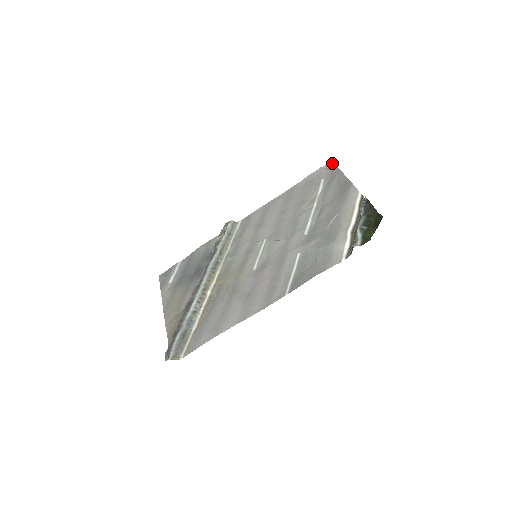
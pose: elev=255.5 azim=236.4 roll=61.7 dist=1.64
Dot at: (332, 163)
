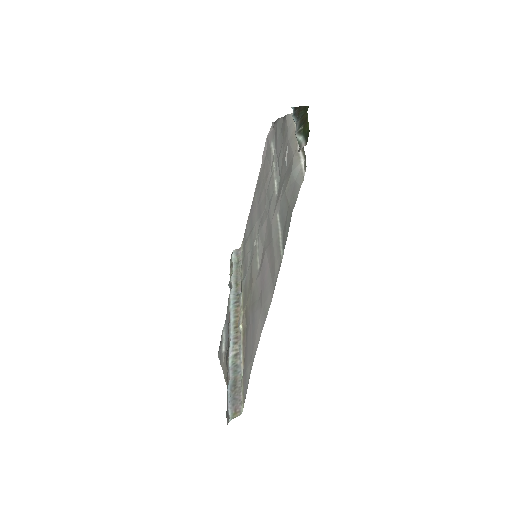
Dot at: (272, 123)
